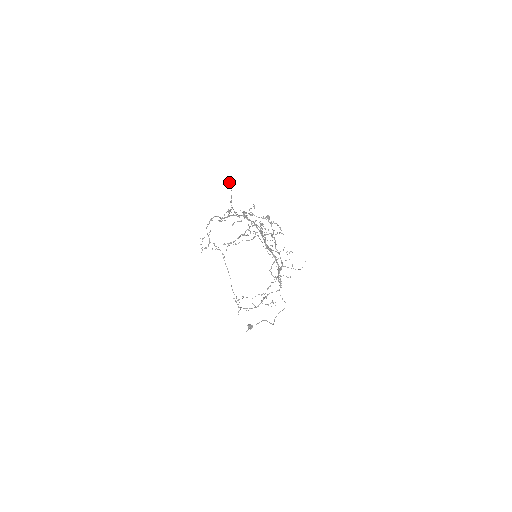
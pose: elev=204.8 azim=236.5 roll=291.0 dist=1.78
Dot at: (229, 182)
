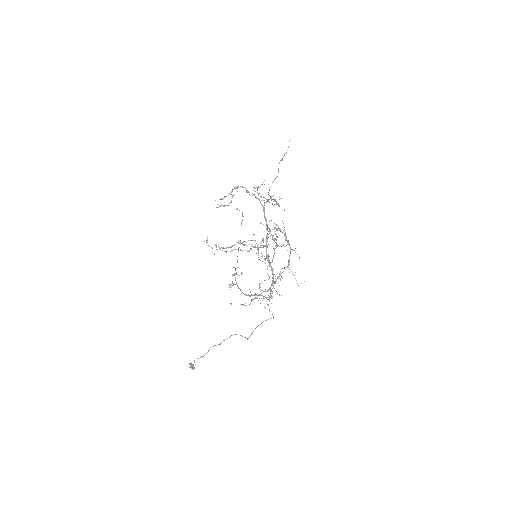
Dot at: occluded
